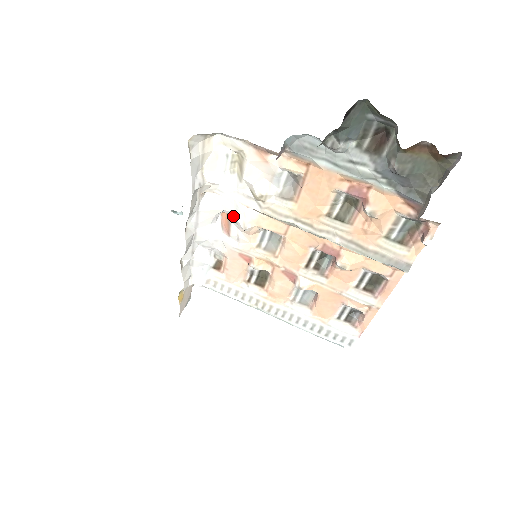
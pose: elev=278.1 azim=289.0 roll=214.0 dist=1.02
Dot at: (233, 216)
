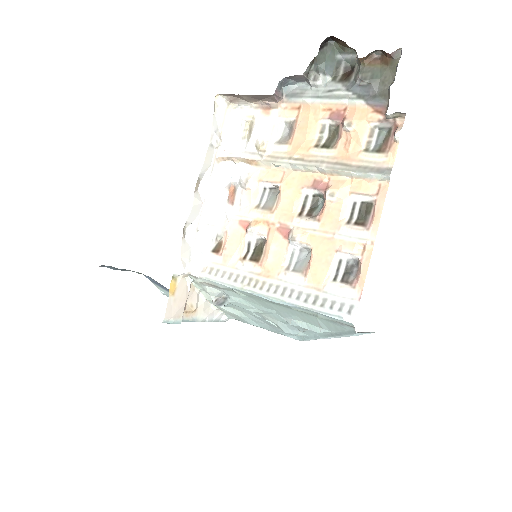
Dot at: (239, 181)
